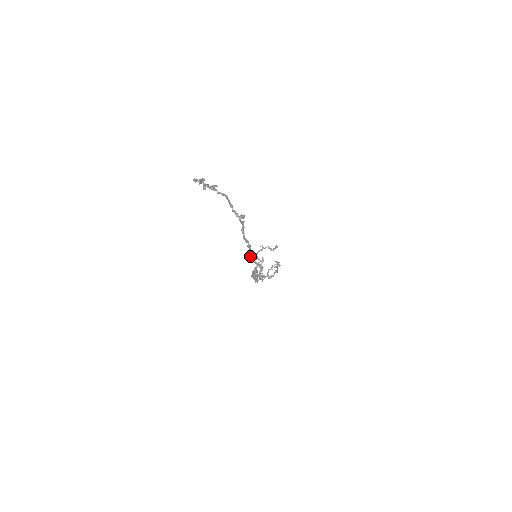
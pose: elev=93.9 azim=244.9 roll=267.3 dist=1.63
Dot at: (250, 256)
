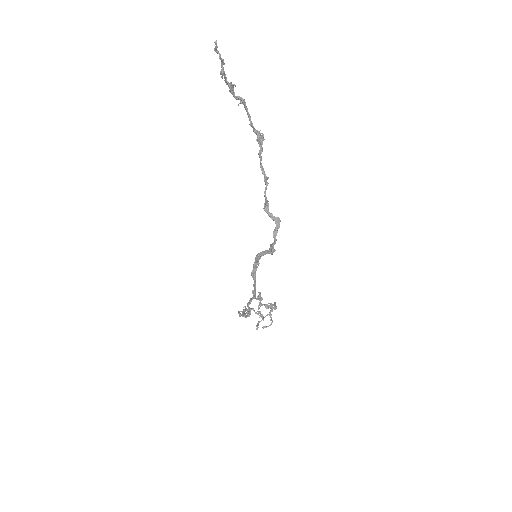
Dot at: (266, 197)
